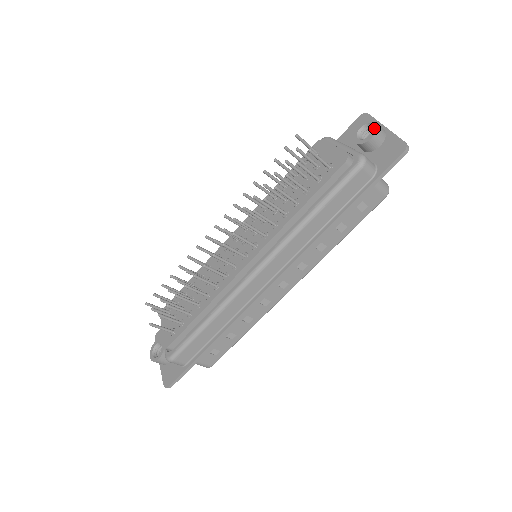
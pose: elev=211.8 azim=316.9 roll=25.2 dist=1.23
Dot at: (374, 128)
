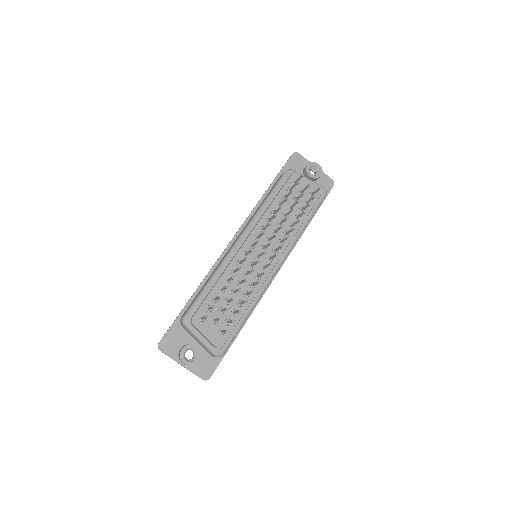
Dot at: (320, 169)
